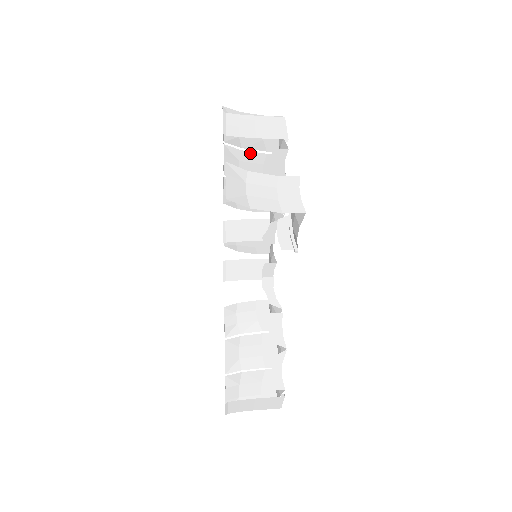
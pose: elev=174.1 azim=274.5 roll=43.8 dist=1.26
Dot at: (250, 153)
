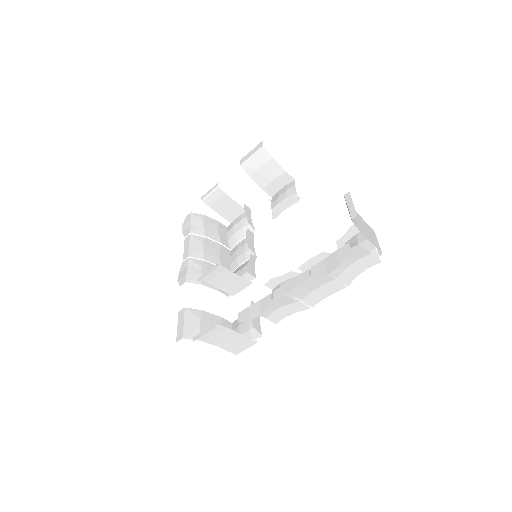
Dot at: (210, 241)
